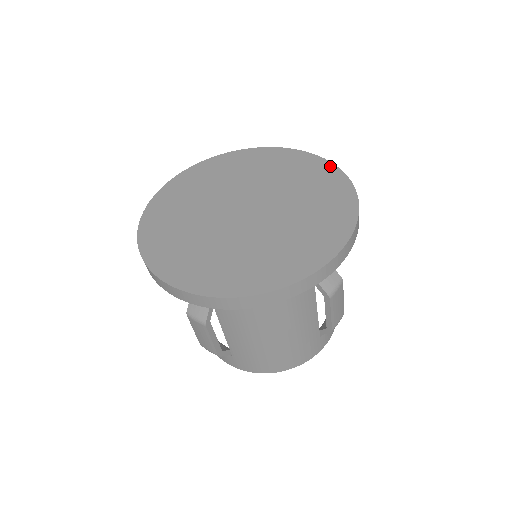
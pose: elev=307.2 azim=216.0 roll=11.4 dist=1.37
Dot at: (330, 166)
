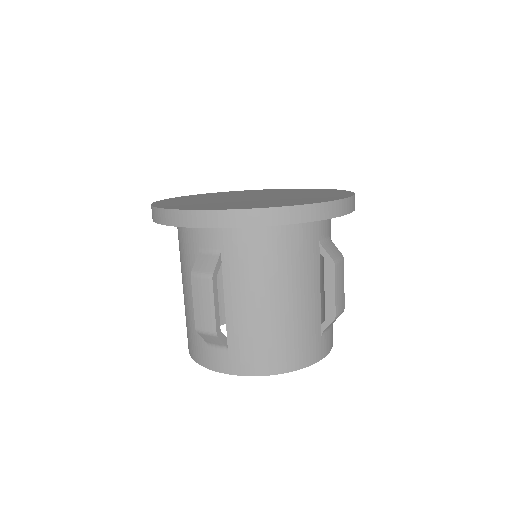
Dot at: (321, 189)
